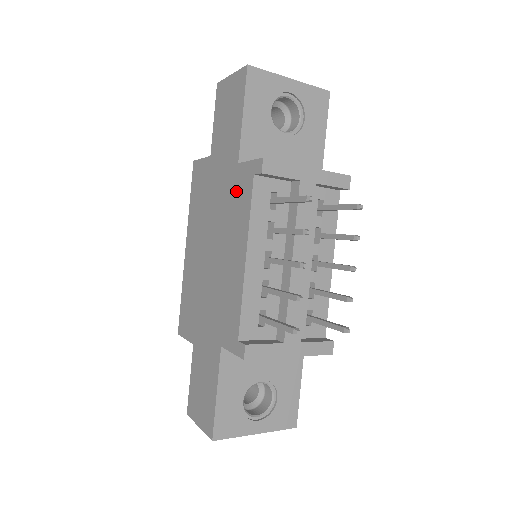
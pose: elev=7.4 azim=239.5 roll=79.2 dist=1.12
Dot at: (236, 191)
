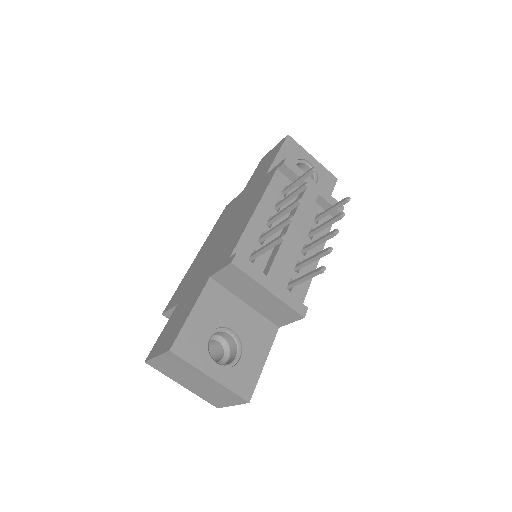
Dot at: (259, 187)
